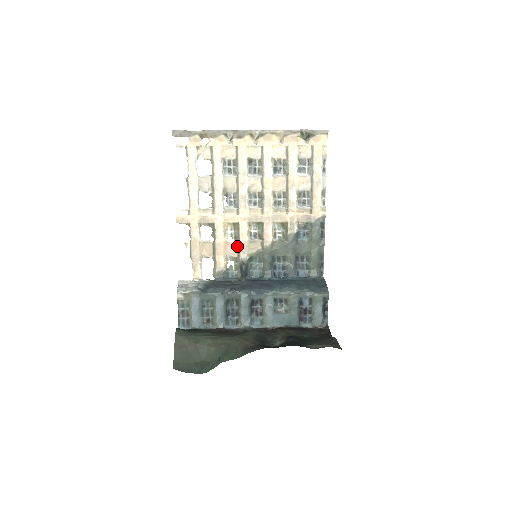
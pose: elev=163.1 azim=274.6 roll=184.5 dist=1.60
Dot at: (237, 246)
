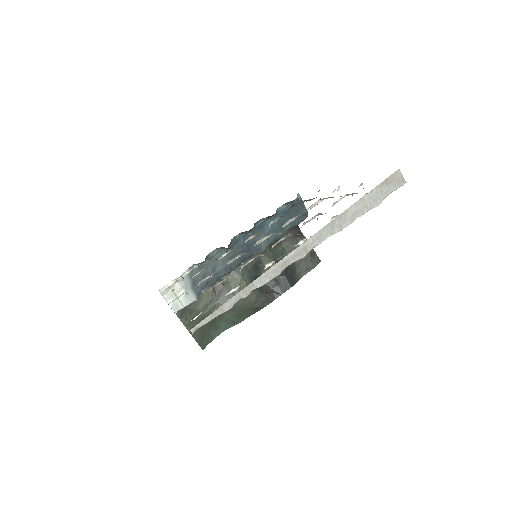
Dot at: occluded
